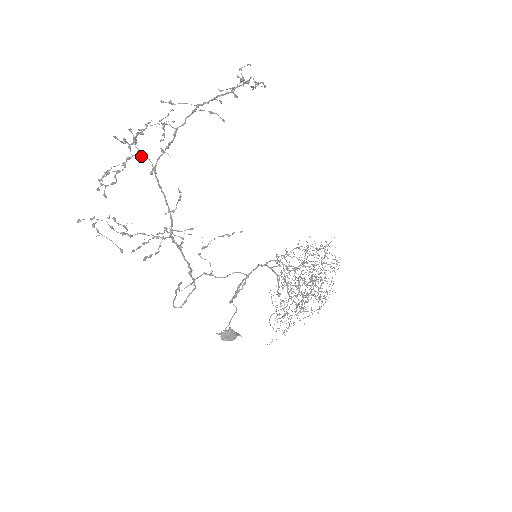
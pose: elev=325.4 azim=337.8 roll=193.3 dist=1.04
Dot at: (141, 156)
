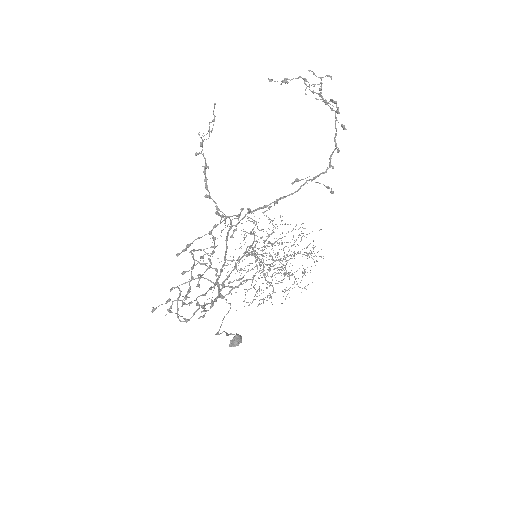
Dot at: occluded
